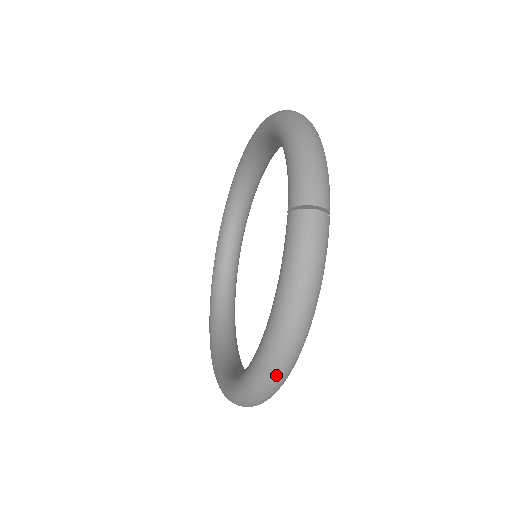
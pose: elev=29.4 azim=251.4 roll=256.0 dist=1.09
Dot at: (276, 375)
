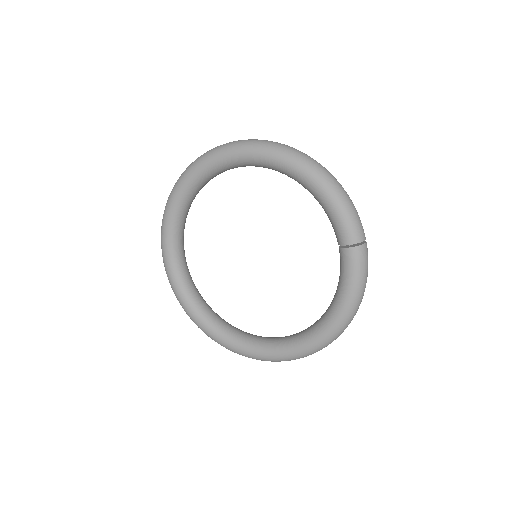
Dot at: (335, 339)
